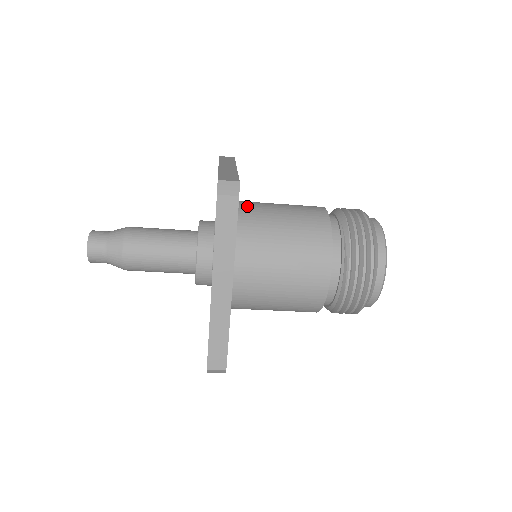
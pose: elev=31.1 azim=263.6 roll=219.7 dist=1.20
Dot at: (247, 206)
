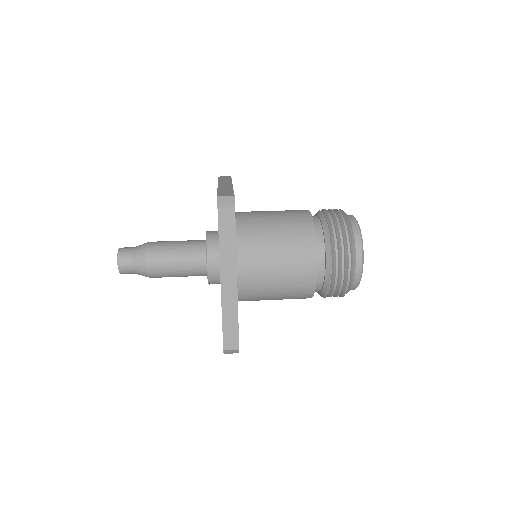
Dot at: (247, 280)
